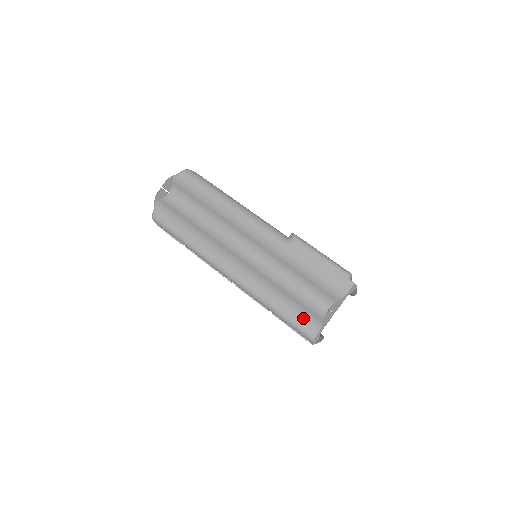
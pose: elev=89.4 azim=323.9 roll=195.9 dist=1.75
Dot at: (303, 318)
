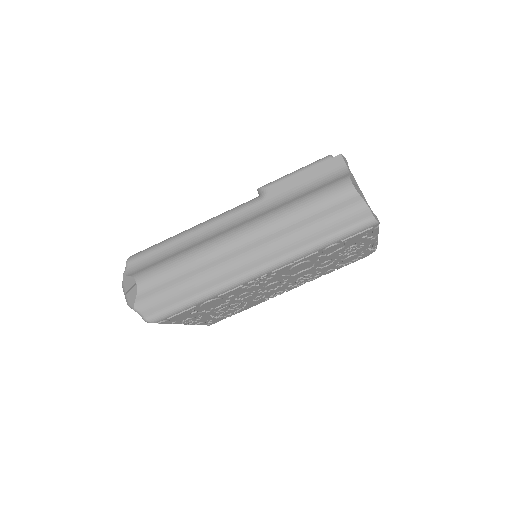
Dot at: (347, 217)
